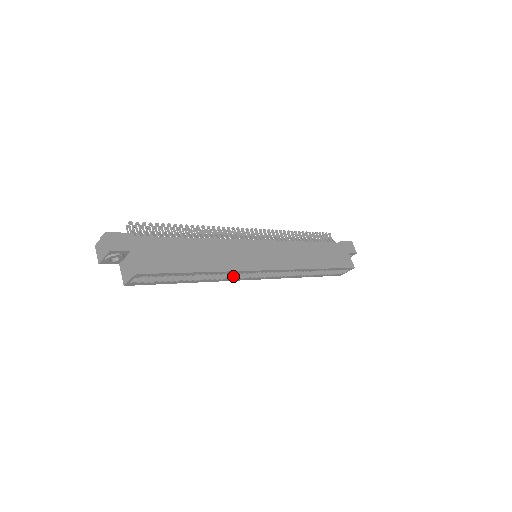
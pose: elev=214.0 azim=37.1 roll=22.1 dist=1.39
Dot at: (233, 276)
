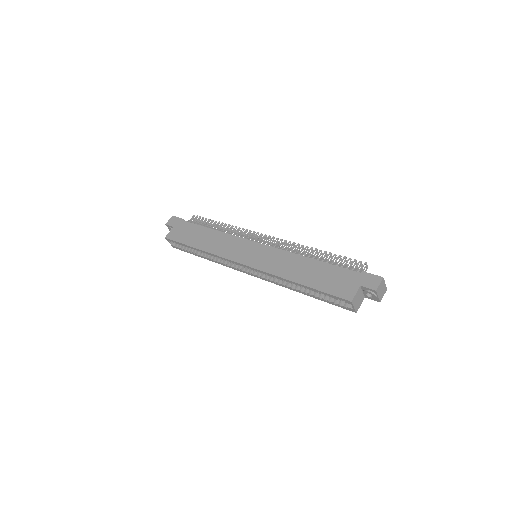
Dot at: (230, 264)
